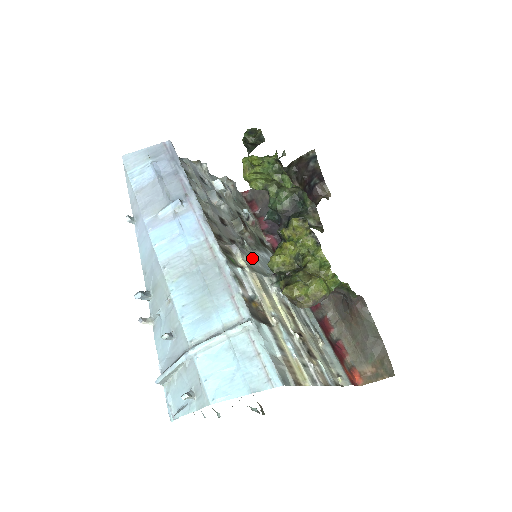
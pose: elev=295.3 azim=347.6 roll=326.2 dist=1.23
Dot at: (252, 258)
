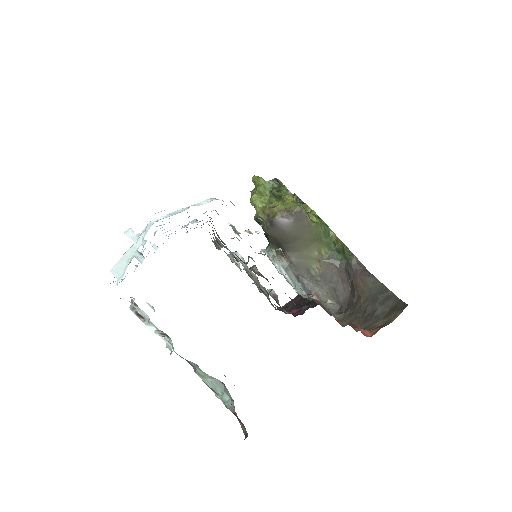
Dot at: occluded
